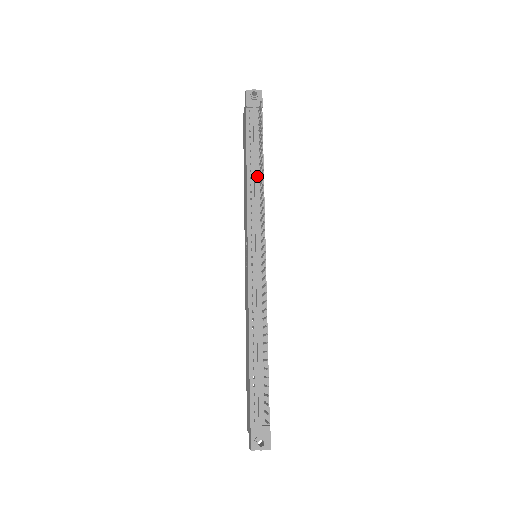
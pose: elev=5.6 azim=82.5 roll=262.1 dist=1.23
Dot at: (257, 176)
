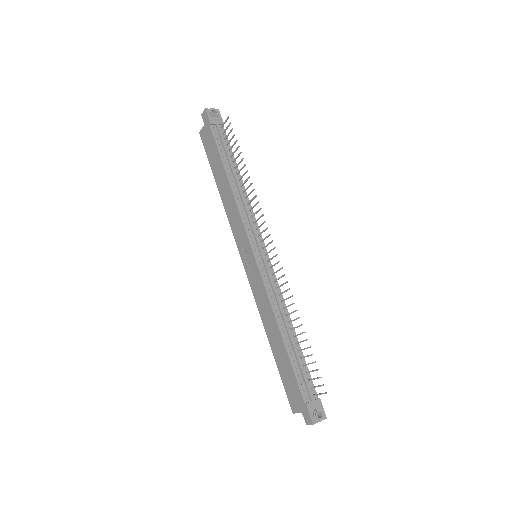
Dot at: (238, 185)
